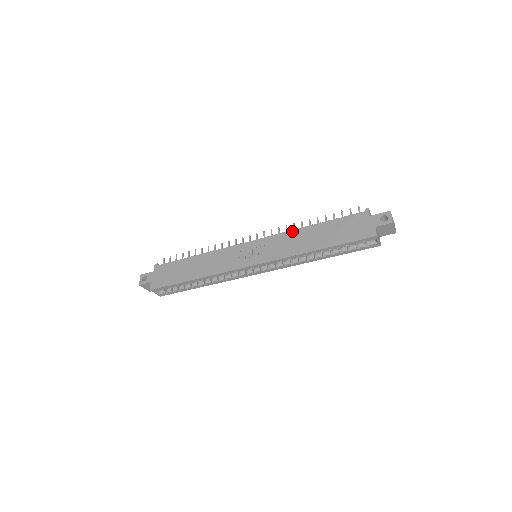
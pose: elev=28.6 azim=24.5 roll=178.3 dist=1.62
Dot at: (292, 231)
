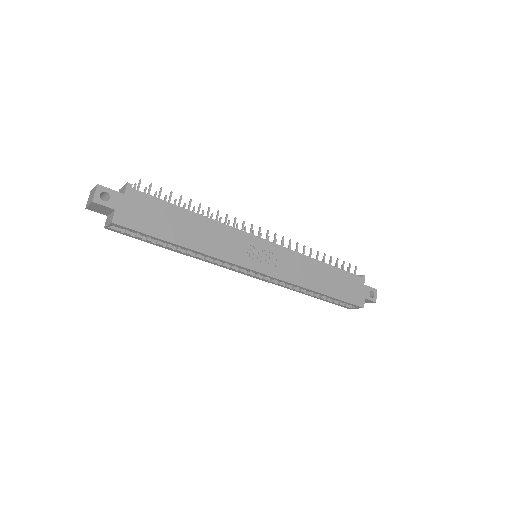
Dot at: (305, 256)
